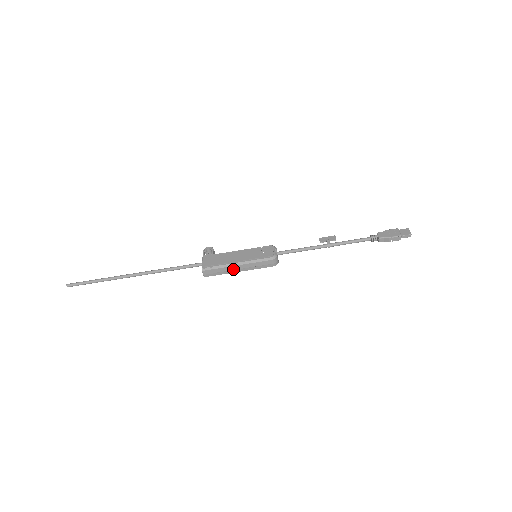
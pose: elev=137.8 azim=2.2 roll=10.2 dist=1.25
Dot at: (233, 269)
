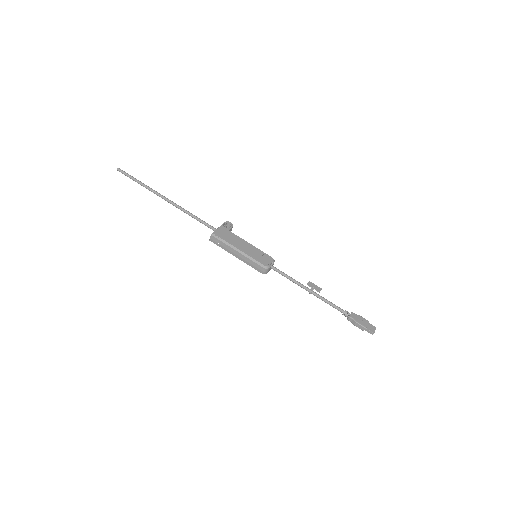
Dot at: (233, 251)
